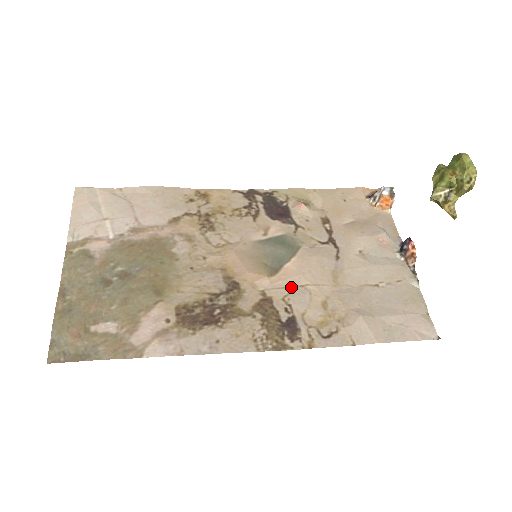
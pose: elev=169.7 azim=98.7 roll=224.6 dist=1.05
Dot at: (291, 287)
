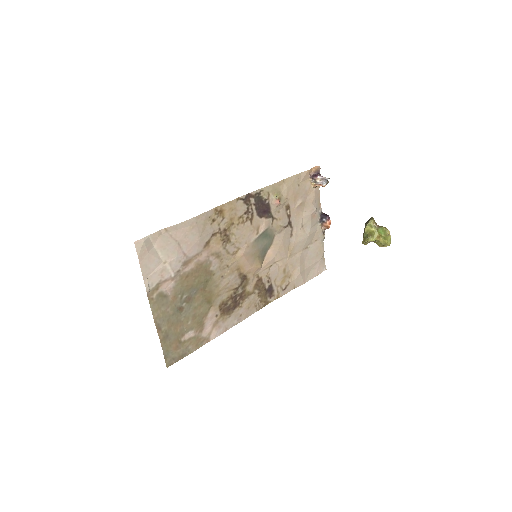
Dot at: (270, 266)
